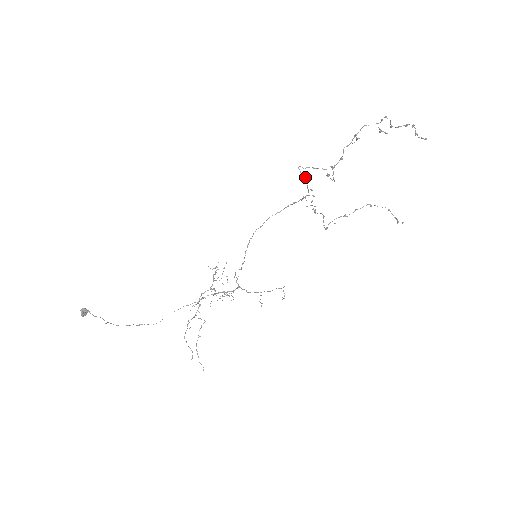
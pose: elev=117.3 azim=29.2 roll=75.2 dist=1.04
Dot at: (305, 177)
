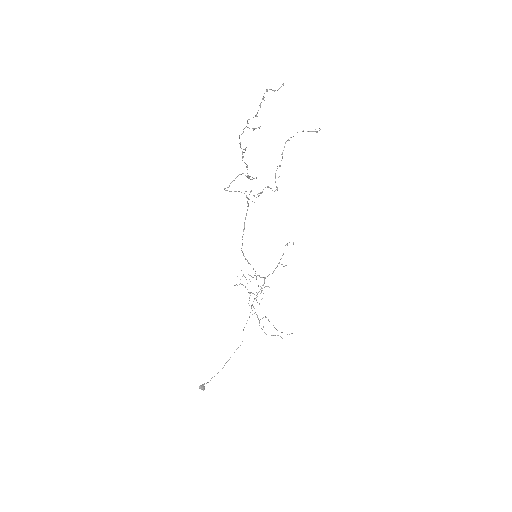
Dot at: (235, 191)
